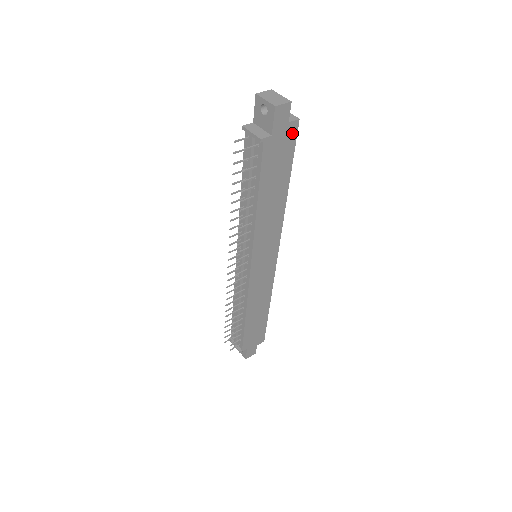
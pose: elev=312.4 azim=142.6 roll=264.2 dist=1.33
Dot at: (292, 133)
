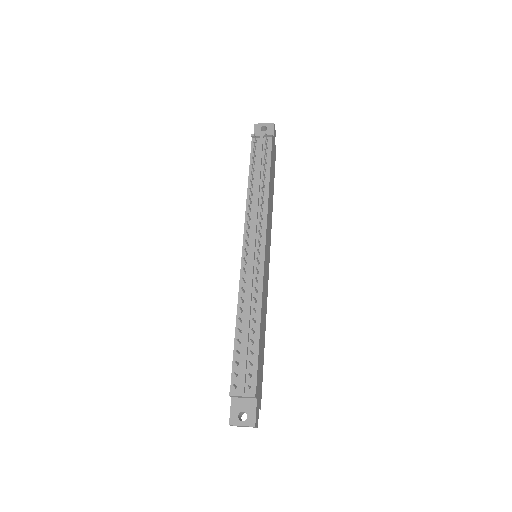
Dot at: (275, 154)
